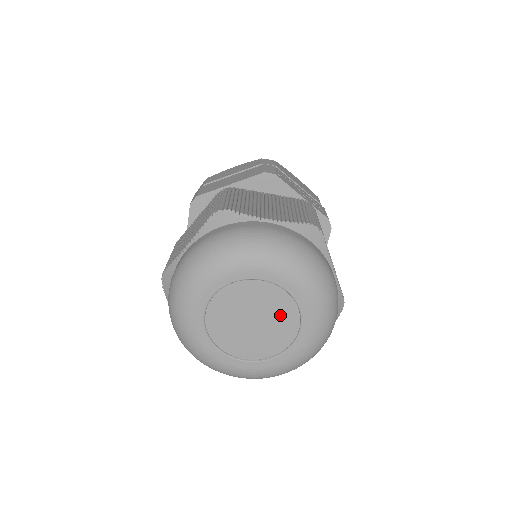
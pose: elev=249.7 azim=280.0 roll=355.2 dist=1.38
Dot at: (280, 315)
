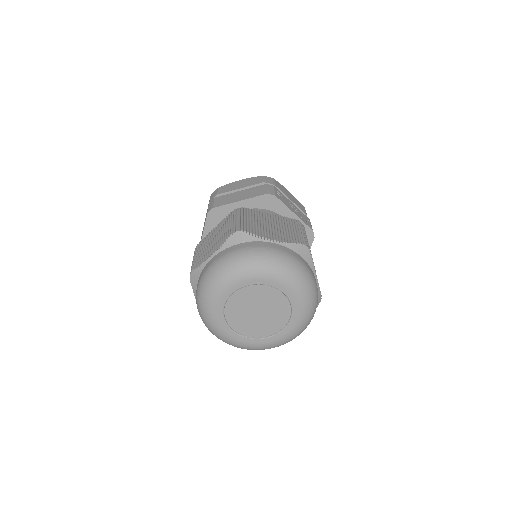
Dot at: (277, 309)
